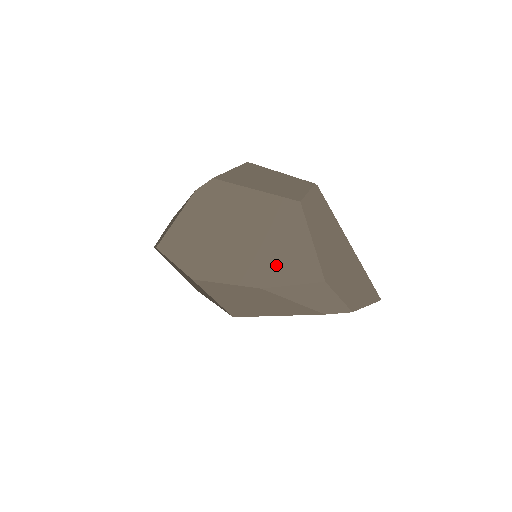
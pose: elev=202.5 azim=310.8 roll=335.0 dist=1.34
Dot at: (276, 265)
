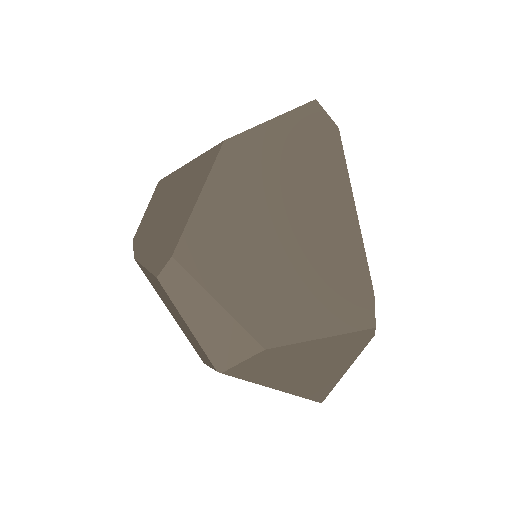
Dot at: occluded
